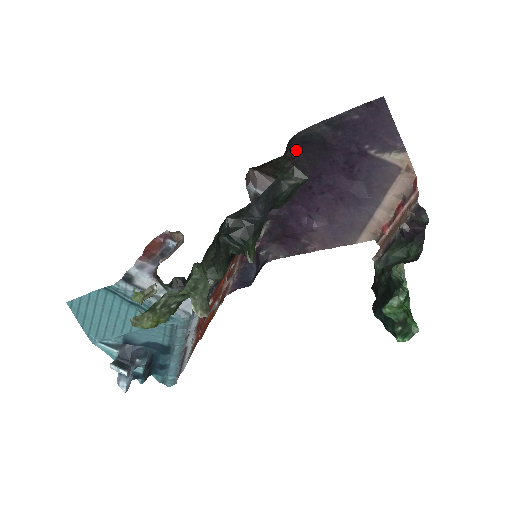
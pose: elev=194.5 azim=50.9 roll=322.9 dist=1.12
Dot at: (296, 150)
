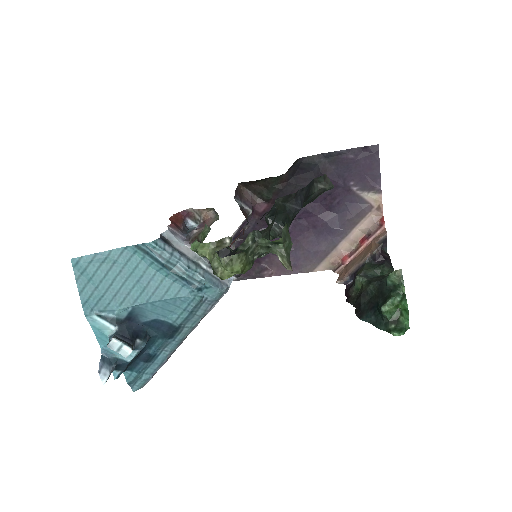
Dot at: (291, 174)
